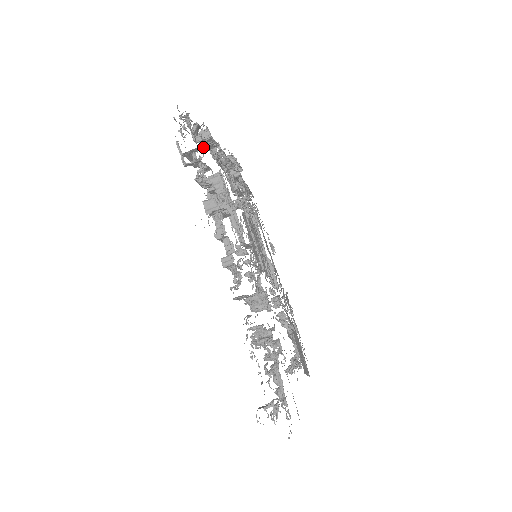
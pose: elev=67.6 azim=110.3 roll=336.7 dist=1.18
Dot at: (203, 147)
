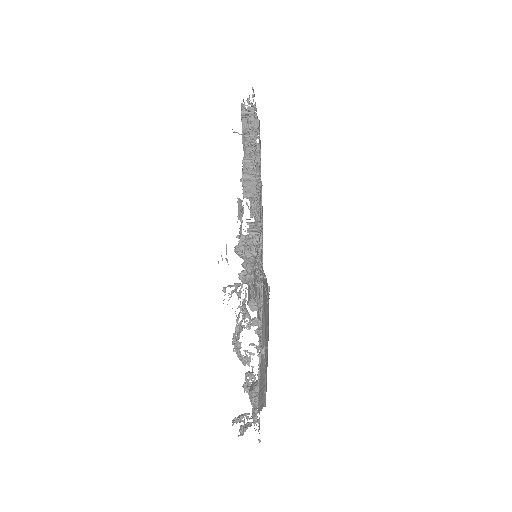
Dot at: occluded
